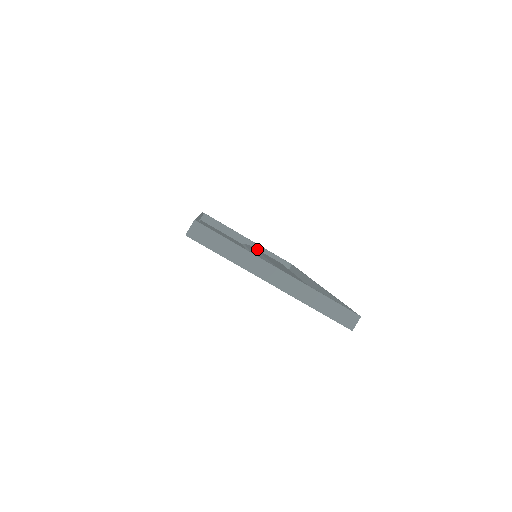
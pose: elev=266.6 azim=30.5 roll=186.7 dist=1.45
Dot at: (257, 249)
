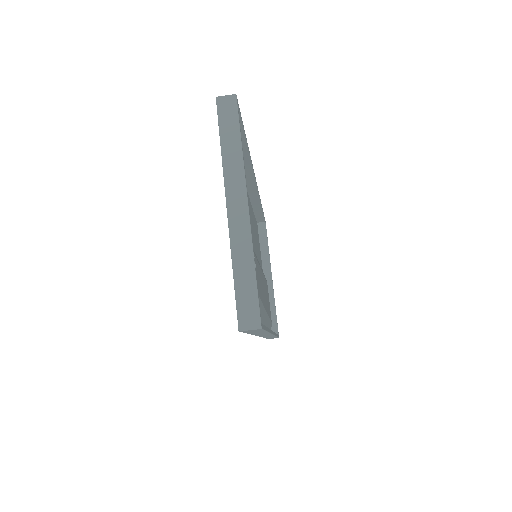
Dot at: (269, 293)
